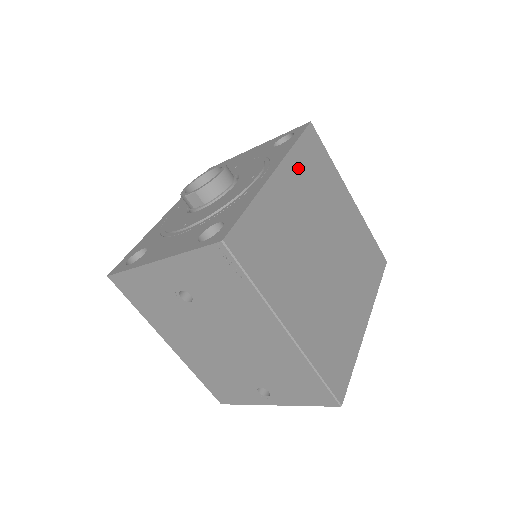
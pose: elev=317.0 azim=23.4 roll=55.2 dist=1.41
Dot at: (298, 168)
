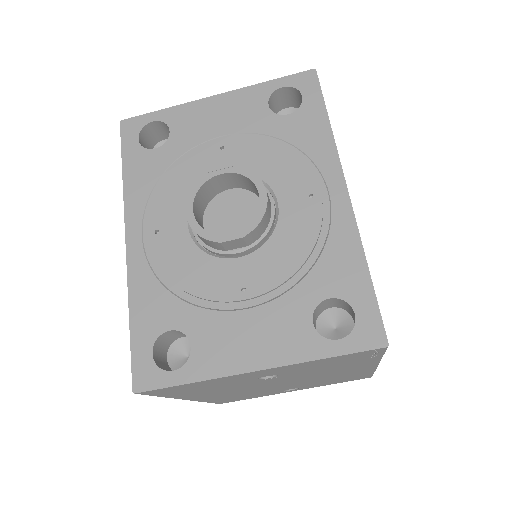
Dot at: occluded
